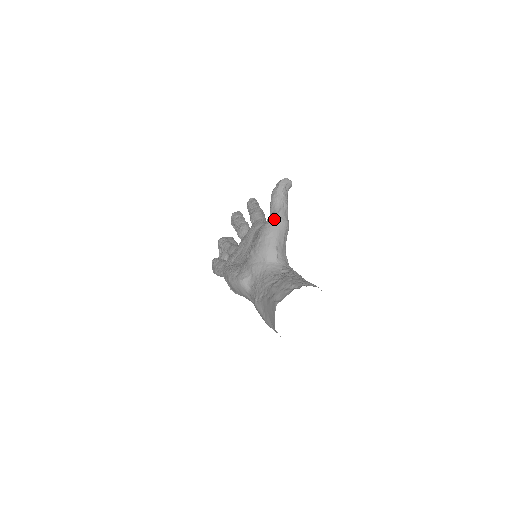
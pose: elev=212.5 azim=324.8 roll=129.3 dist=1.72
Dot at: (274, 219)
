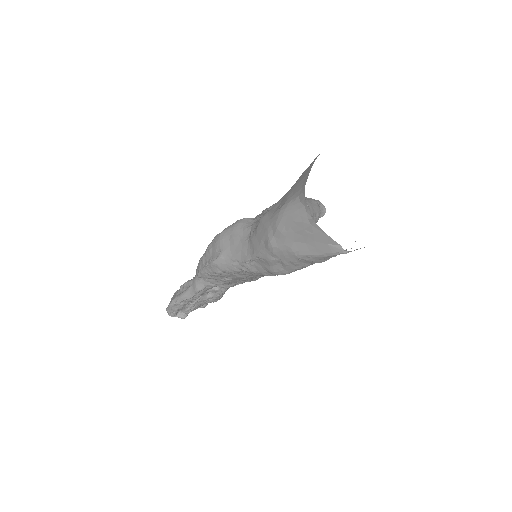
Dot at: (306, 197)
